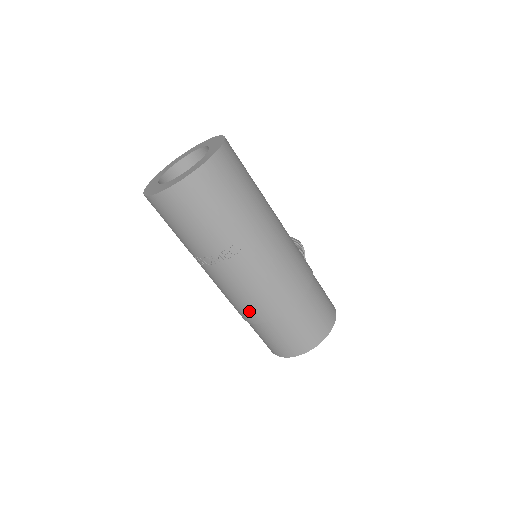
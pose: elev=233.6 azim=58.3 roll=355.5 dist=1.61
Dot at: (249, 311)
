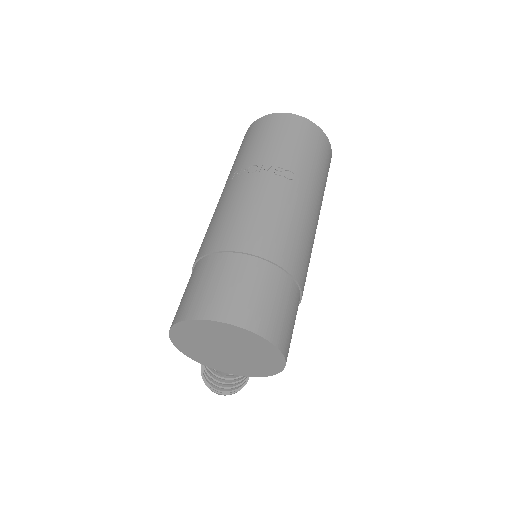
Dot at: (233, 231)
